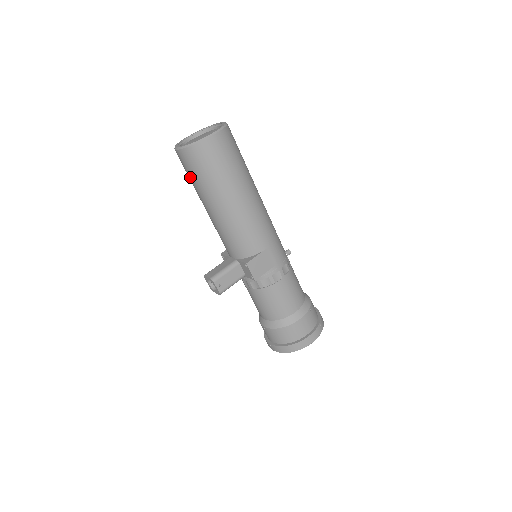
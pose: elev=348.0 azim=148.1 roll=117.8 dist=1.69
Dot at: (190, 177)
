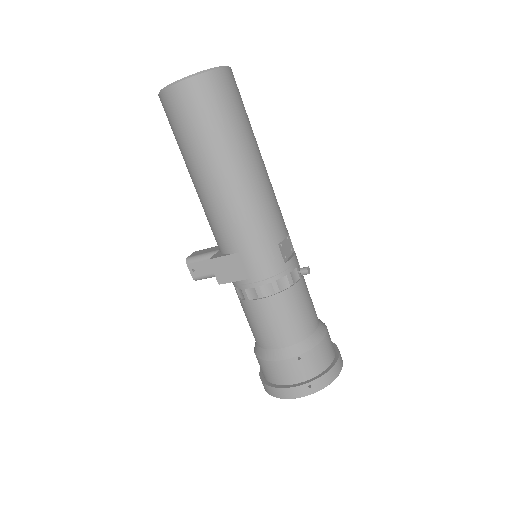
Dot at: occluded
